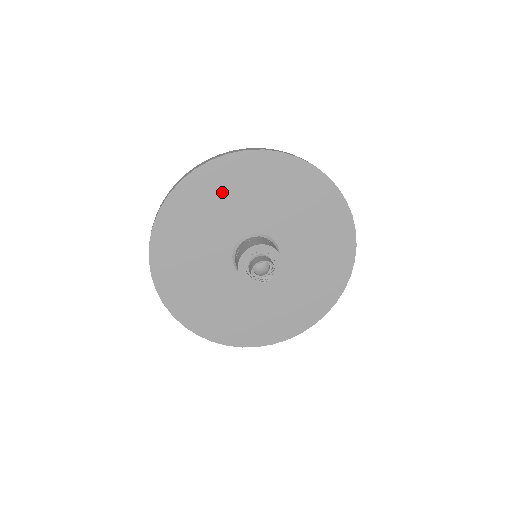
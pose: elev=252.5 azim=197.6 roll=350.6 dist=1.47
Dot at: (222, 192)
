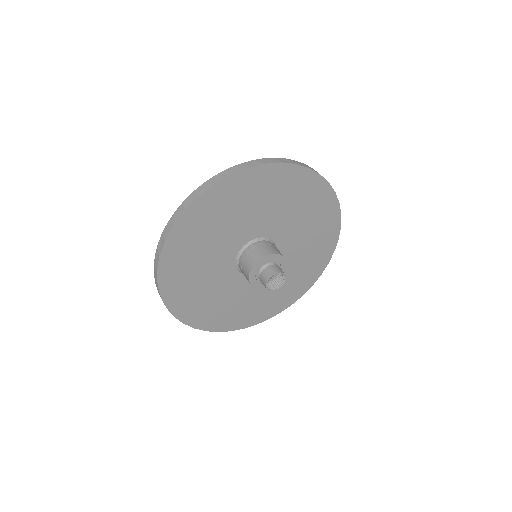
Dot at: (199, 238)
